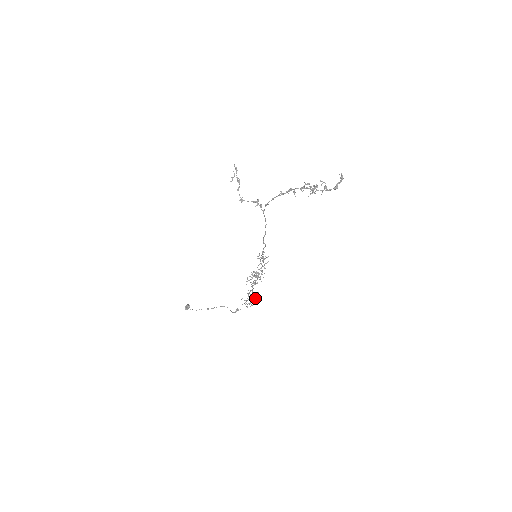
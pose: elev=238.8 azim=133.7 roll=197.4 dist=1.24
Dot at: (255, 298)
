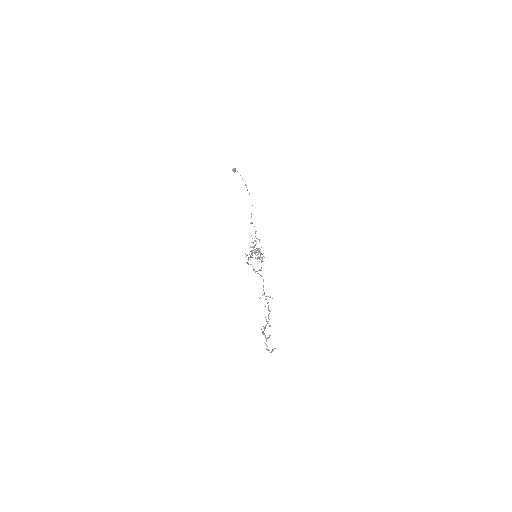
Dot at: occluded
